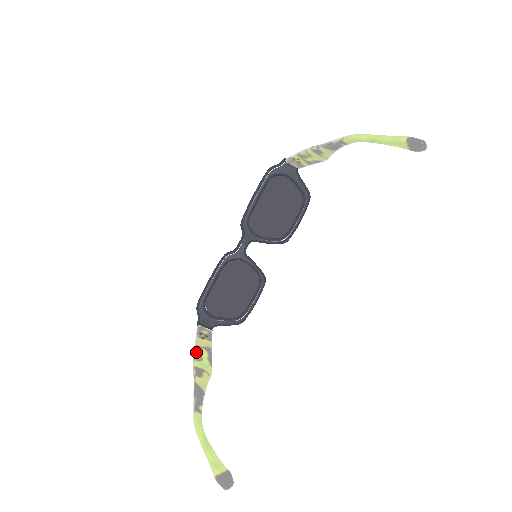
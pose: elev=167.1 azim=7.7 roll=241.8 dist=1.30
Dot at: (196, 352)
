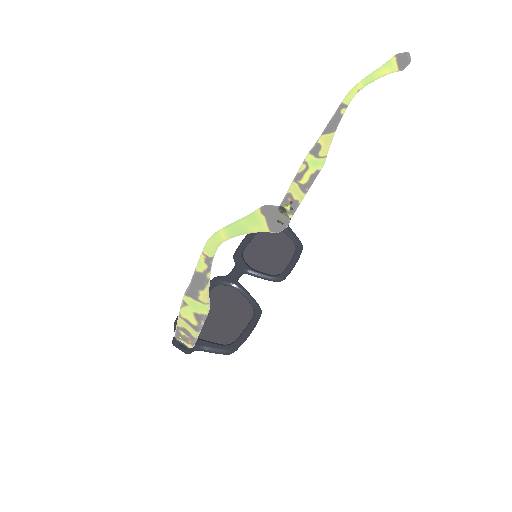
Dot at: occluded
